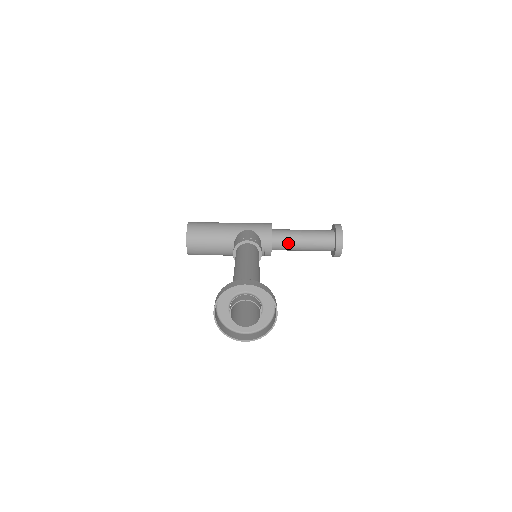
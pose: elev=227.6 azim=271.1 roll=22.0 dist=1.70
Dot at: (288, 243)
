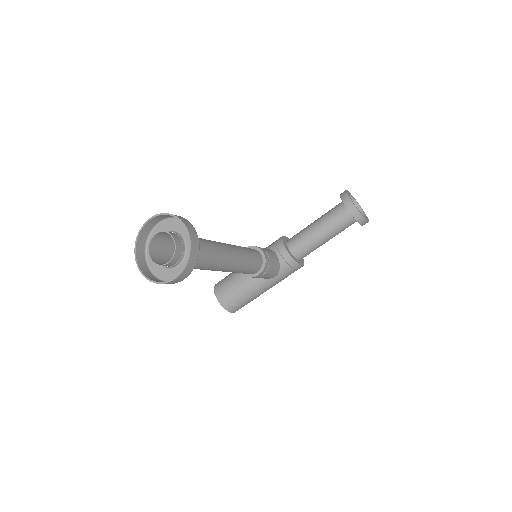
Dot at: (303, 239)
